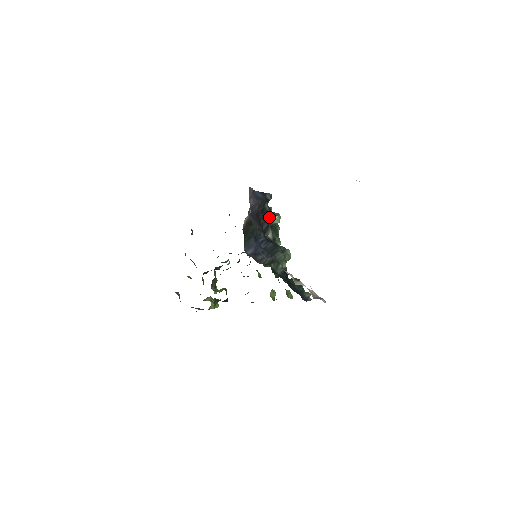
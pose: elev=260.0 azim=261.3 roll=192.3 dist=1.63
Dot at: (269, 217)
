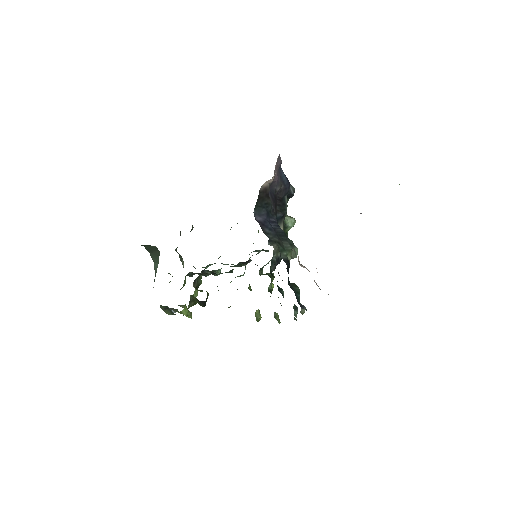
Dot at: (285, 211)
